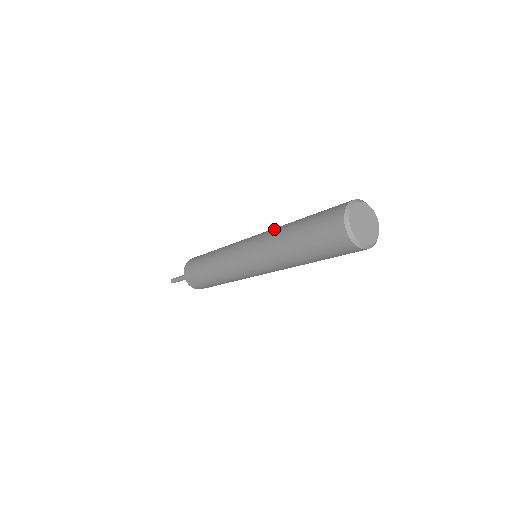
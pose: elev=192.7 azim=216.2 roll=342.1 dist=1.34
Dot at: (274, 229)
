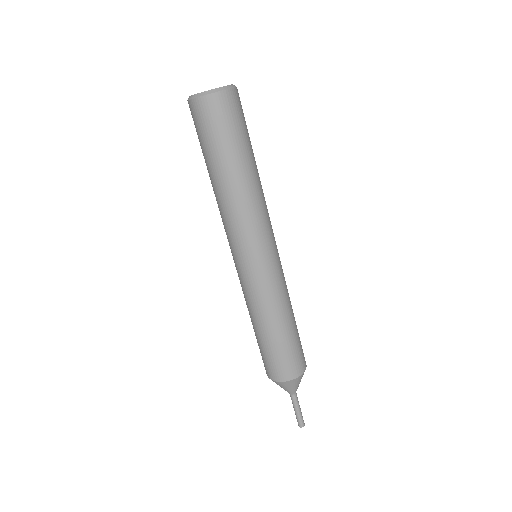
Dot at: occluded
